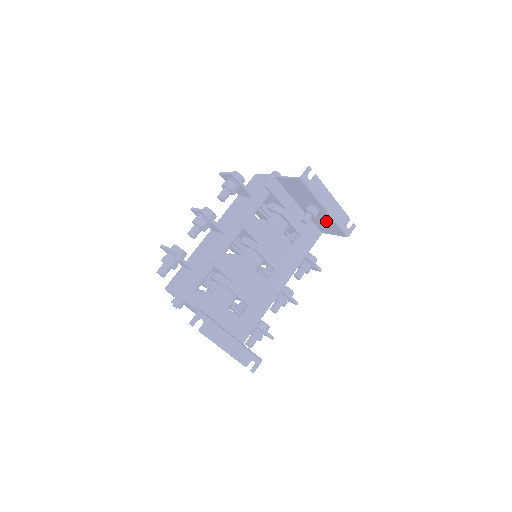
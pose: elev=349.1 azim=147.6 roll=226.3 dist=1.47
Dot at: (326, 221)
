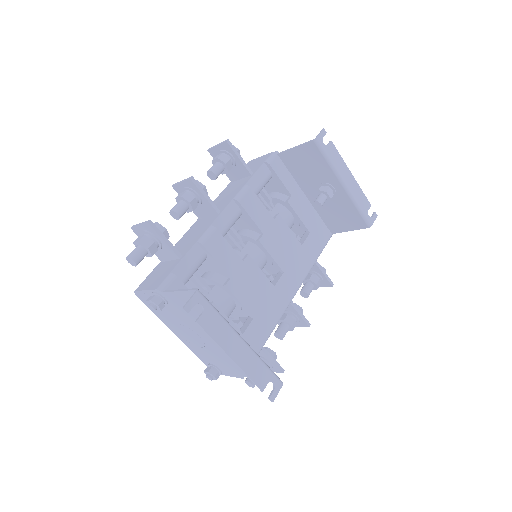
Dot at: (342, 209)
